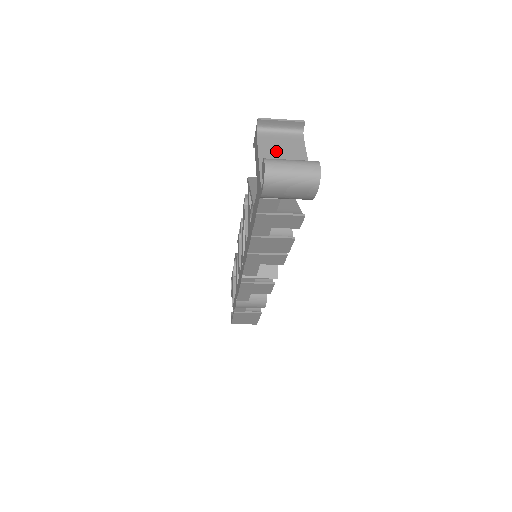
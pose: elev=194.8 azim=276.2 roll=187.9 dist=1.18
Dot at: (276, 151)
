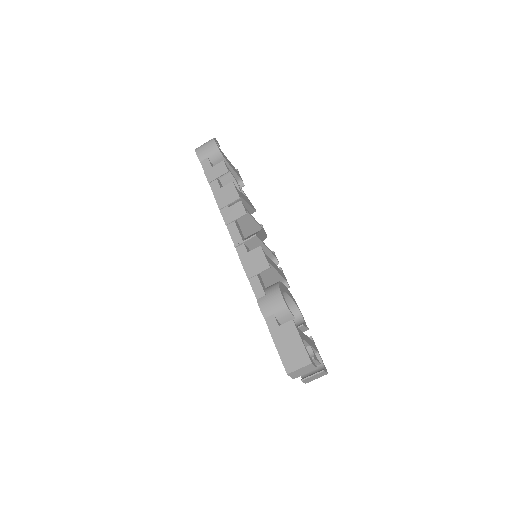
Dot at: occluded
